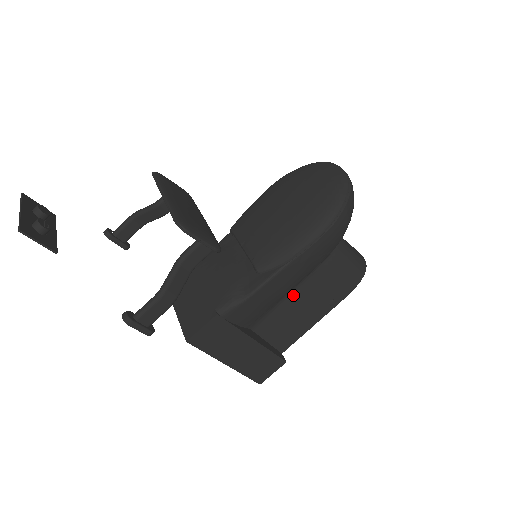
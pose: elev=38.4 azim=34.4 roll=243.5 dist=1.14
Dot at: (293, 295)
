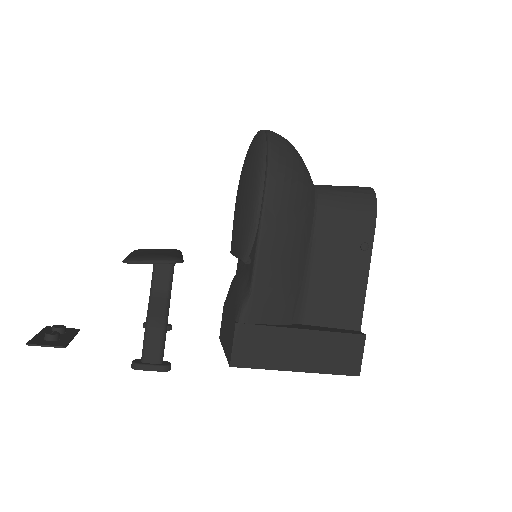
Dot at: (314, 265)
